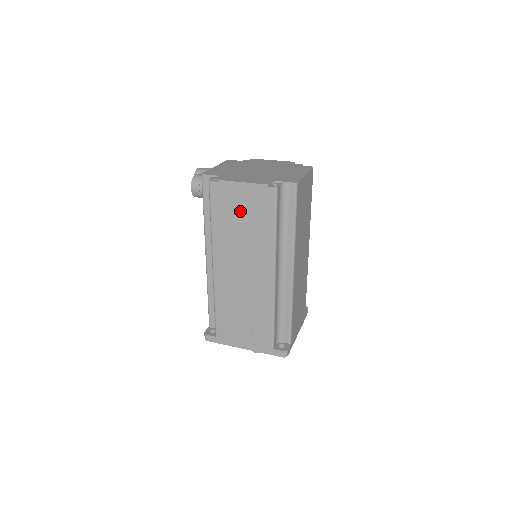
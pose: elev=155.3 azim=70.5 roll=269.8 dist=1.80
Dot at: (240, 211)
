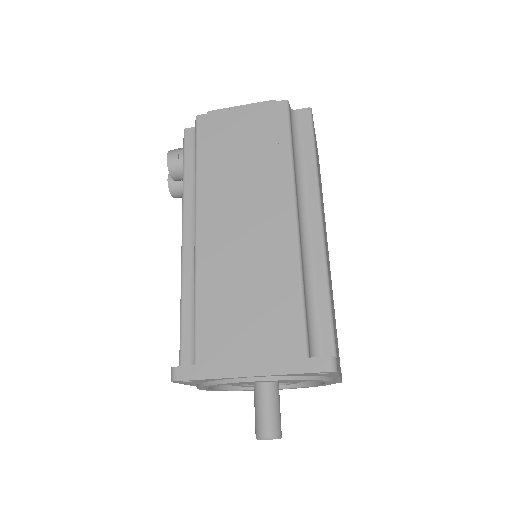
Dot at: (239, 140)
